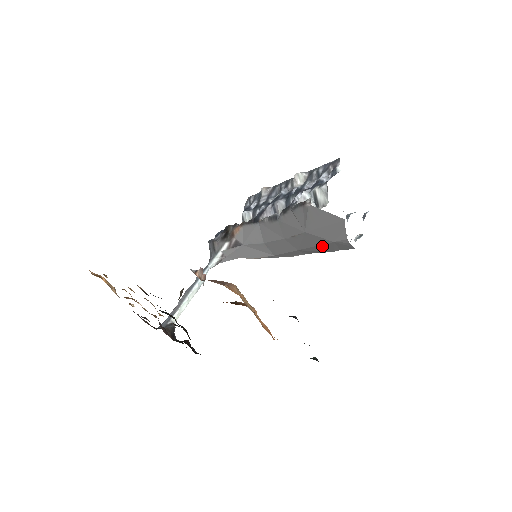
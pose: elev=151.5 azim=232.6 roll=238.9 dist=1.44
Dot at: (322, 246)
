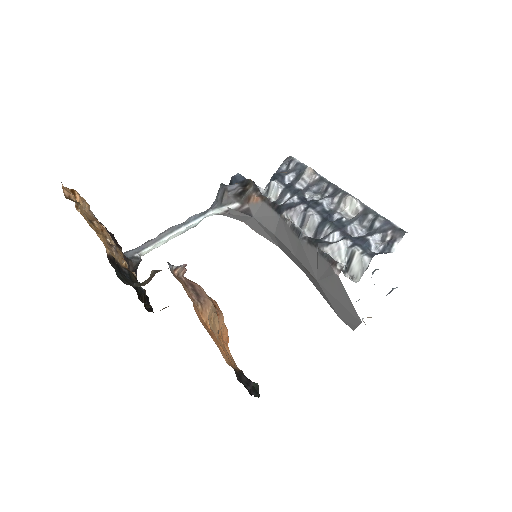
Dot at: occluded
